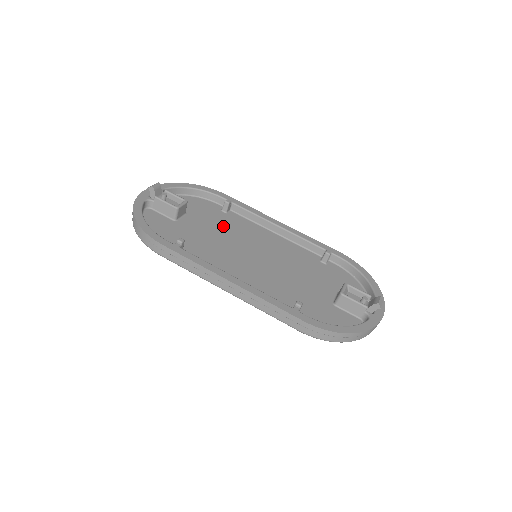
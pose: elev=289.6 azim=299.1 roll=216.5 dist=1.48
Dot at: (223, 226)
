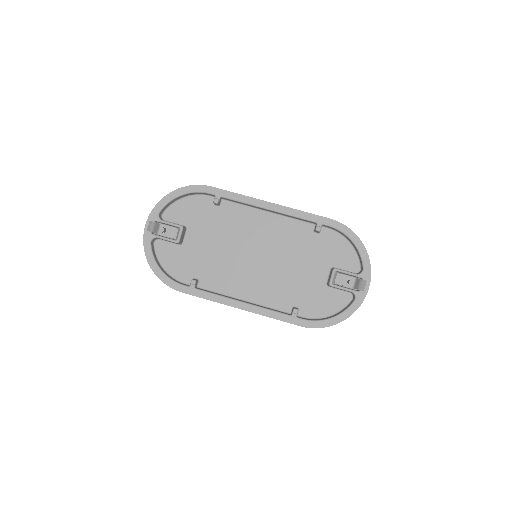
Dot at: (221, 229)
